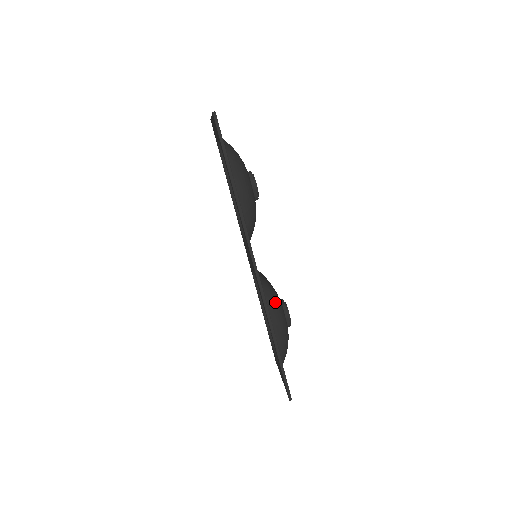
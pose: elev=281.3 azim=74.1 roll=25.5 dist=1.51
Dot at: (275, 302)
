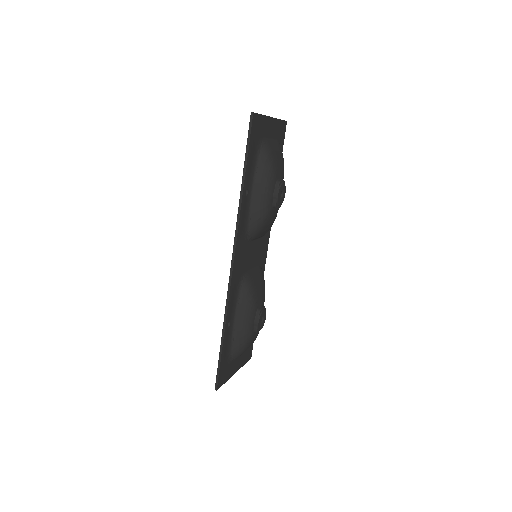
Dot at: (248, 303)
